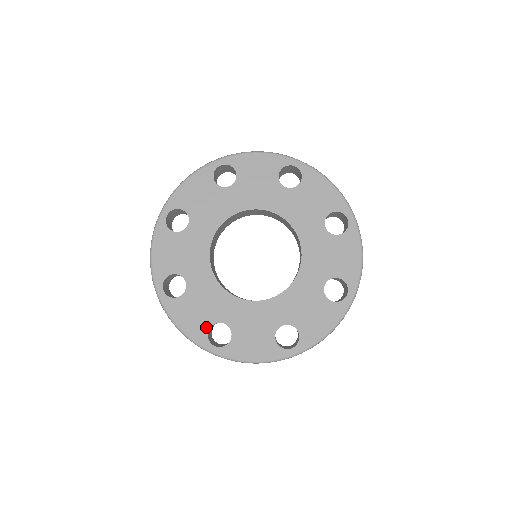
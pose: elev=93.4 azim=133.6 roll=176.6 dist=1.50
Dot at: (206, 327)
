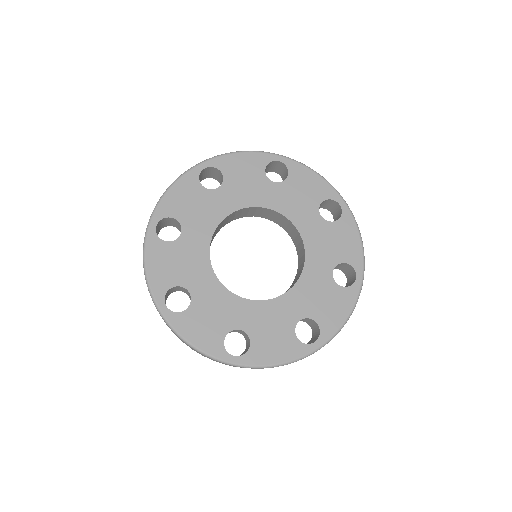
Dot at: (171, 284)
